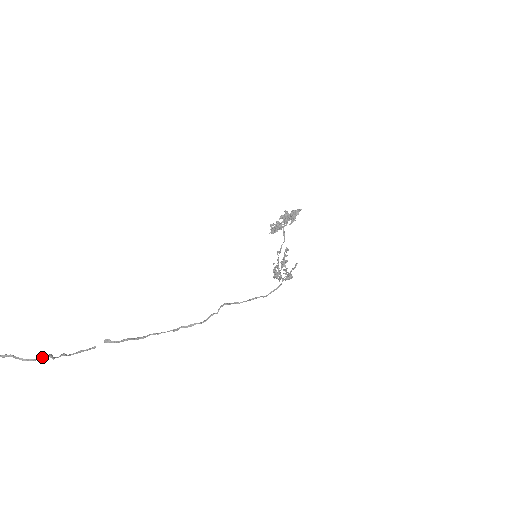
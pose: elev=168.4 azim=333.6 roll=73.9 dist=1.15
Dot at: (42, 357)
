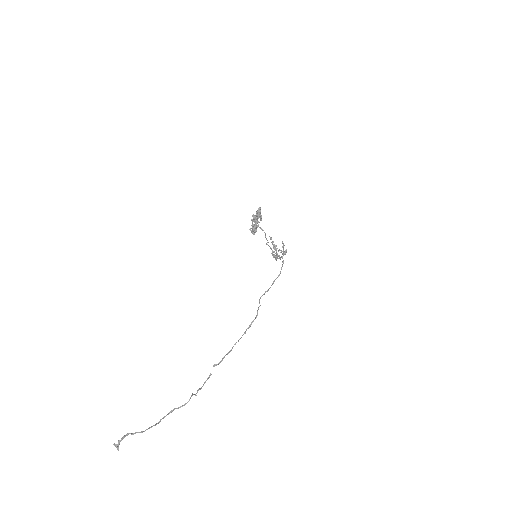
Dot at: (190, 398)
